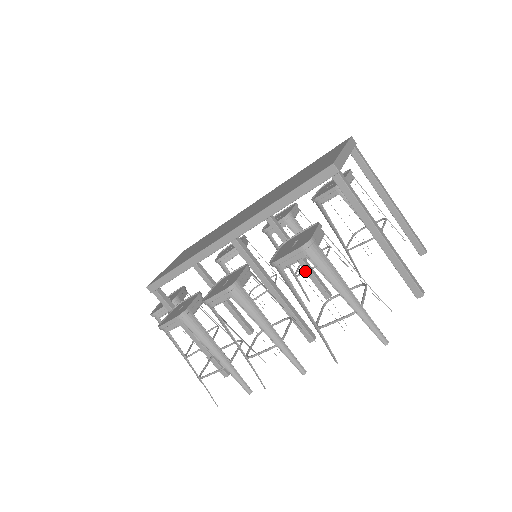
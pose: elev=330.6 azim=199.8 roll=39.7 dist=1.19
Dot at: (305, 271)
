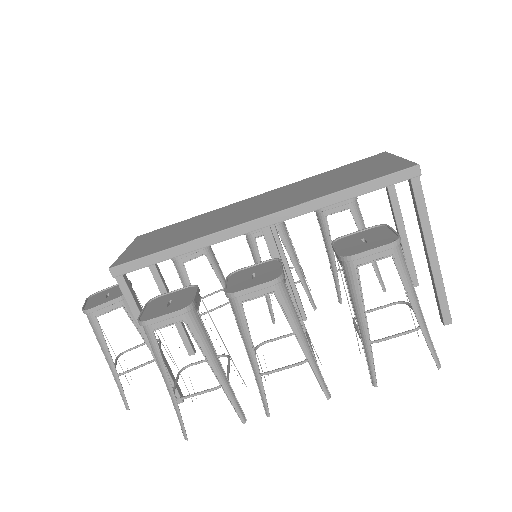
Dot at: occluded
